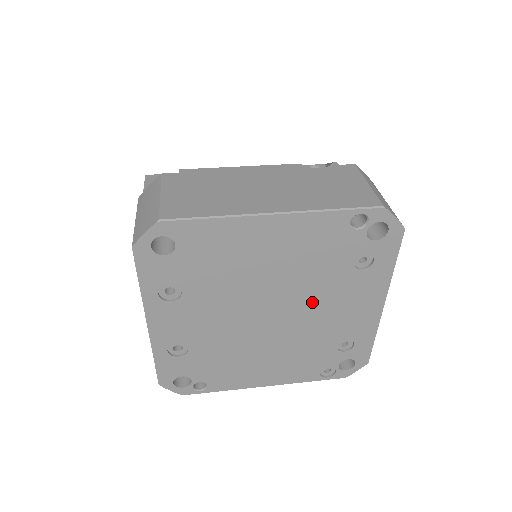
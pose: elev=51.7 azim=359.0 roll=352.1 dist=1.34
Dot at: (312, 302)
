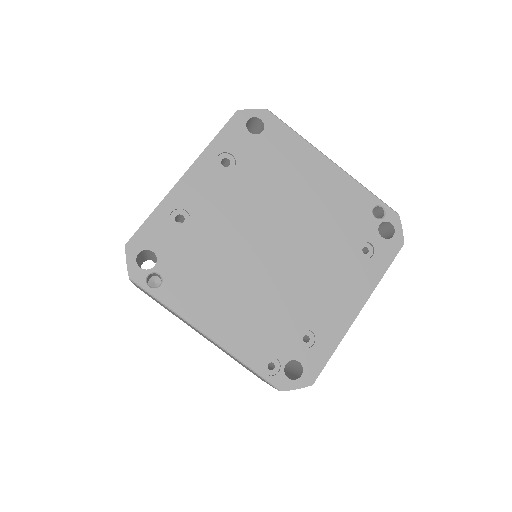
Dot at: (311, 259)
